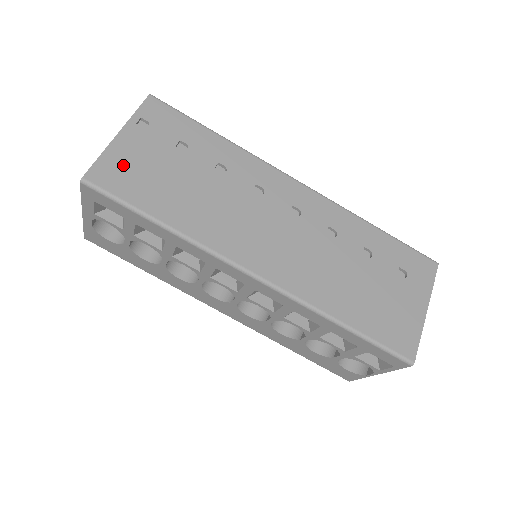
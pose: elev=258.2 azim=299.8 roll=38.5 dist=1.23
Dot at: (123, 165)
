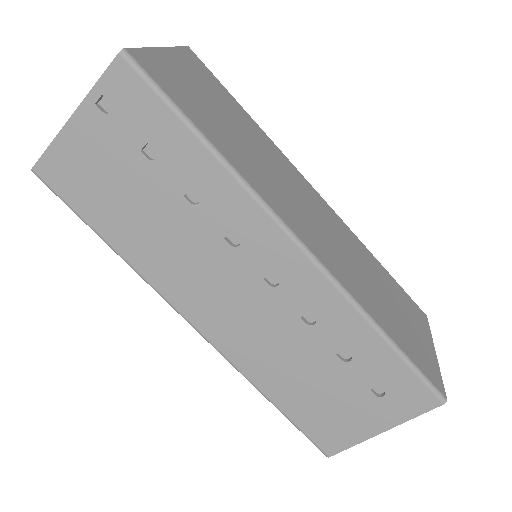
Dot at: (74, 164)
